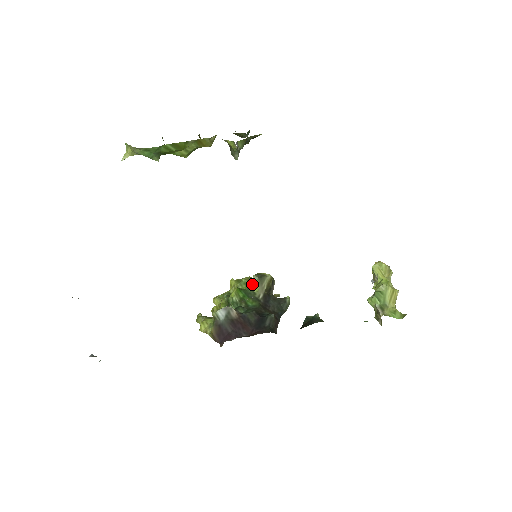
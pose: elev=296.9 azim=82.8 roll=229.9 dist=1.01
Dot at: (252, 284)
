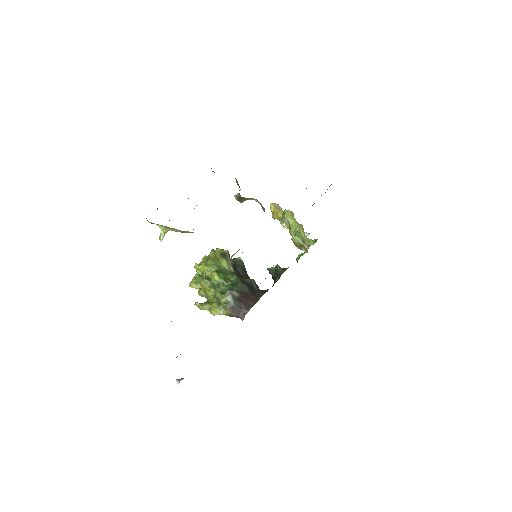
Dot at: (222, 264)
